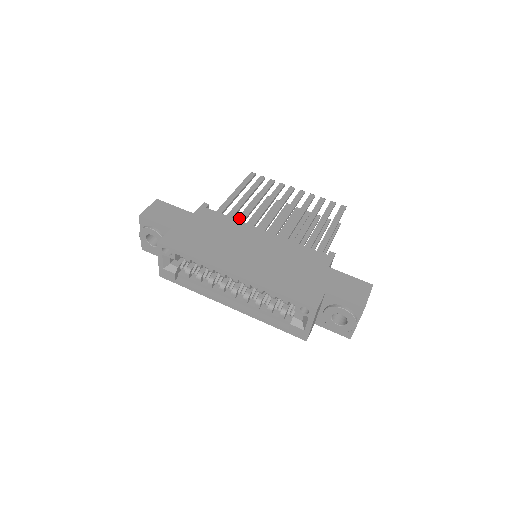
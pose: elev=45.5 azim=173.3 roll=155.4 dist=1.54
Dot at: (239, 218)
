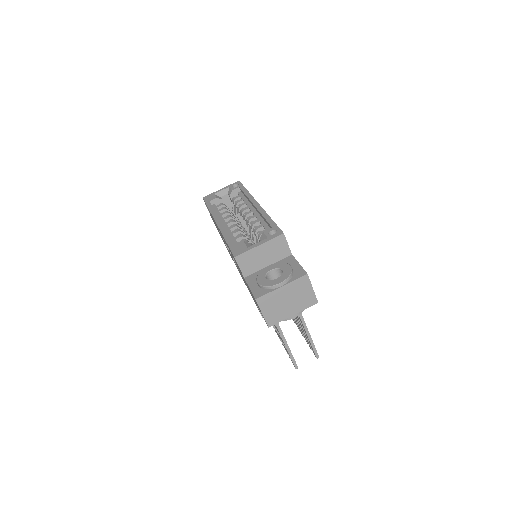
Dot at: occluded
